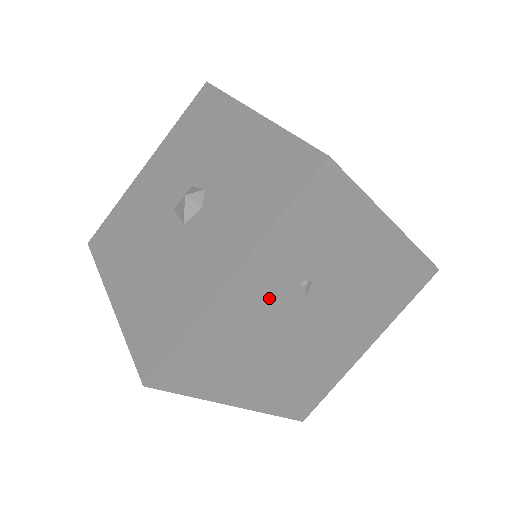
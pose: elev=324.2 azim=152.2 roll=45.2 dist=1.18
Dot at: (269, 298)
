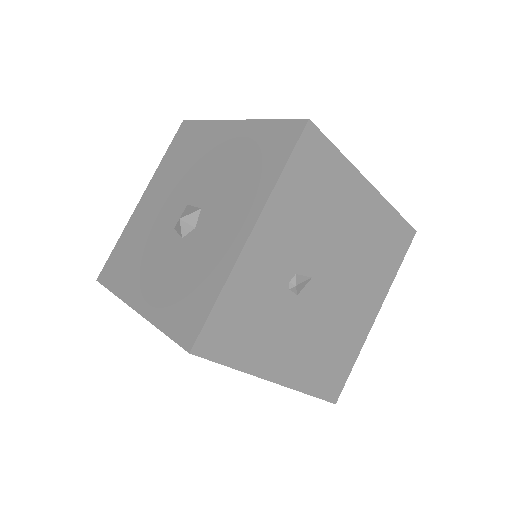
Dot at: occluded
